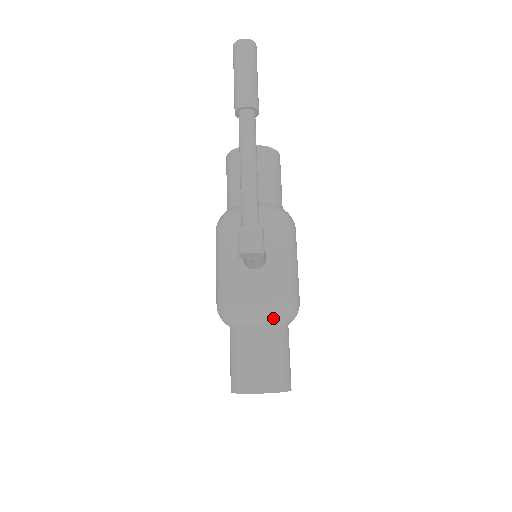
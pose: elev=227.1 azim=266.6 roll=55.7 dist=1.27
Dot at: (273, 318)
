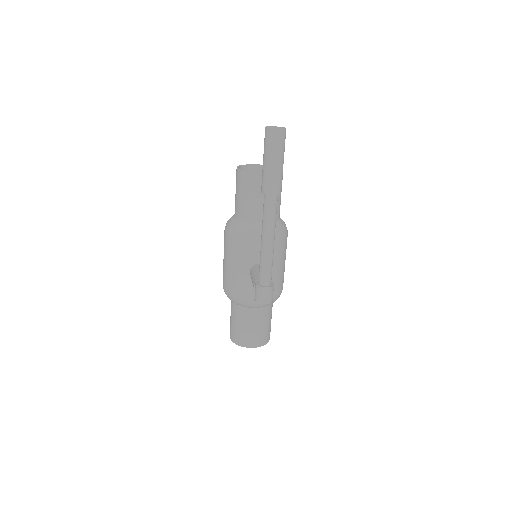
Dot at: occluded
